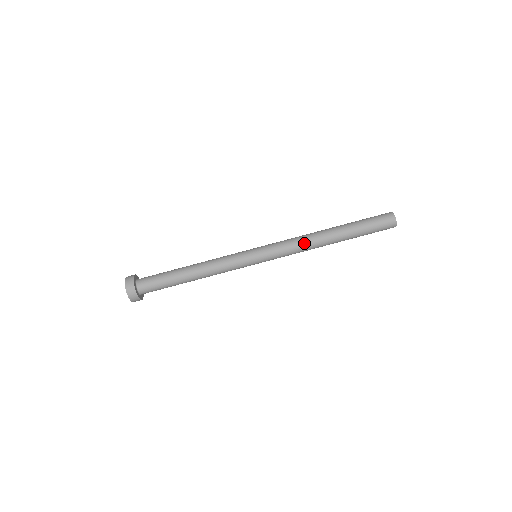
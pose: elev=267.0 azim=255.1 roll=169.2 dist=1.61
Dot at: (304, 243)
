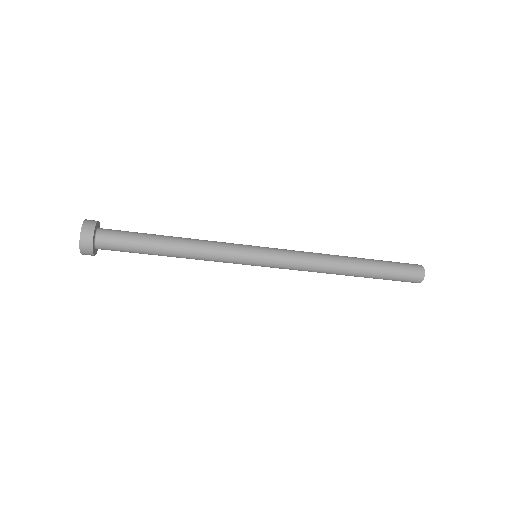
Dot at: (316, 270)
